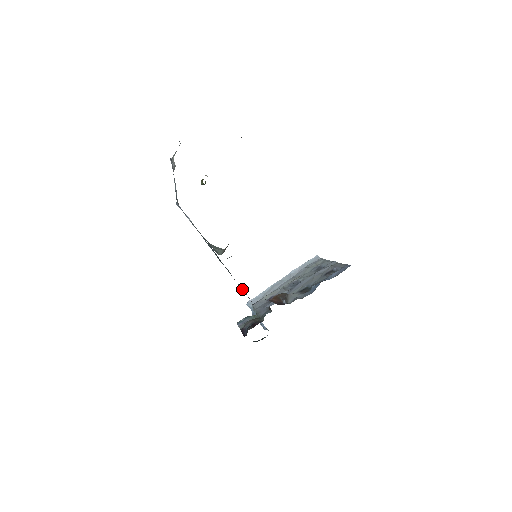
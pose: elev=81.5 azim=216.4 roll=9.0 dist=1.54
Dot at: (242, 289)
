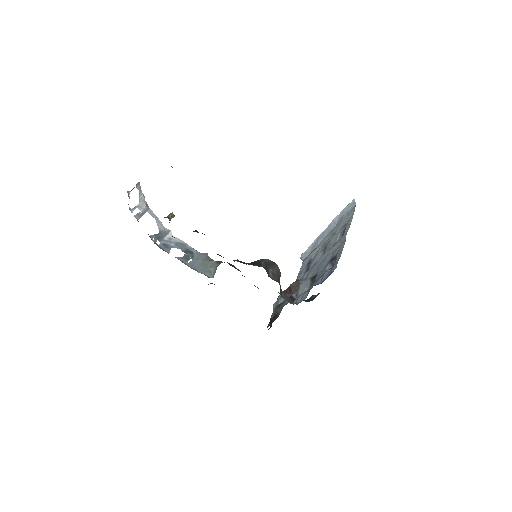
Dot at: occluded
